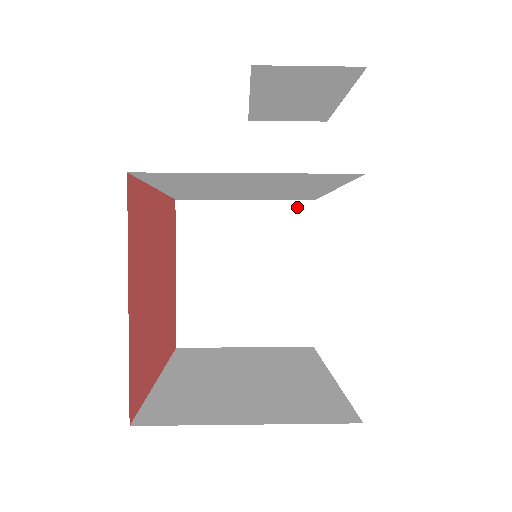
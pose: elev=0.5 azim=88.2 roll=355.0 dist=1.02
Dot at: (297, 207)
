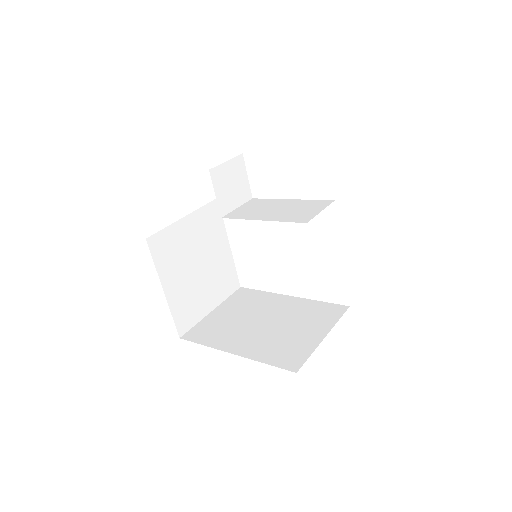
Dot at: (211, 207)
